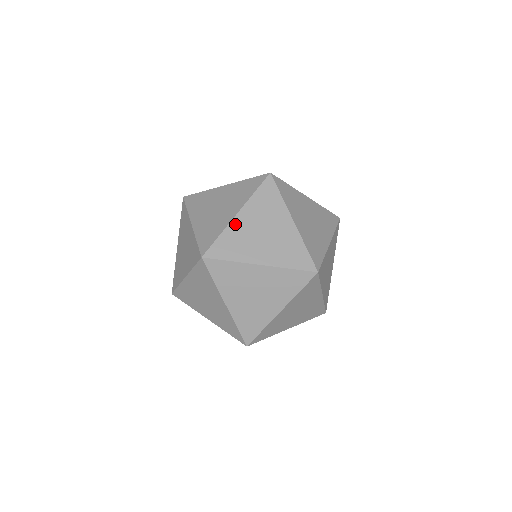
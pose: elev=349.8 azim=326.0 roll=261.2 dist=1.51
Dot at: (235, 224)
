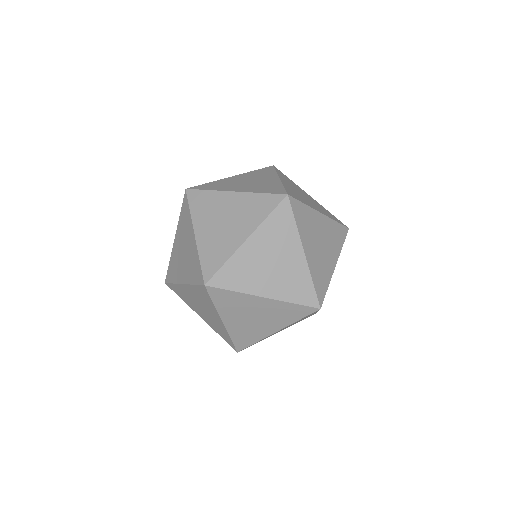
Dot at: (226, 179)
